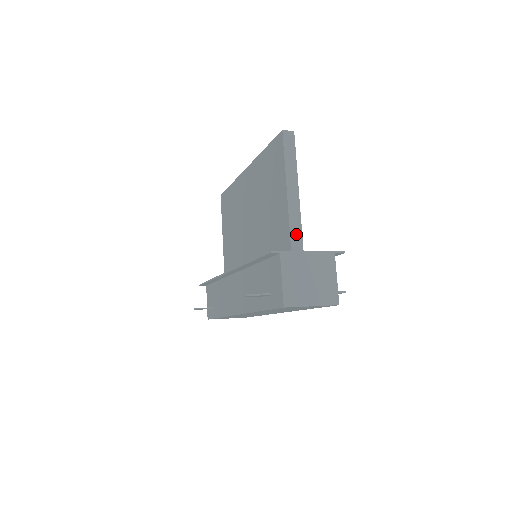
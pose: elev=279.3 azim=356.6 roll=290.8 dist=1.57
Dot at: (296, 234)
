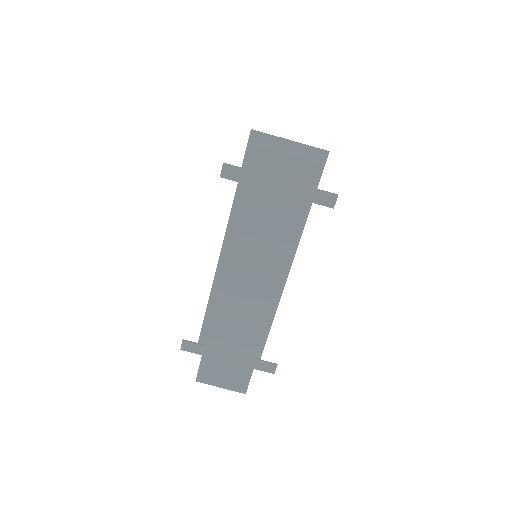
Dot at: occluded
